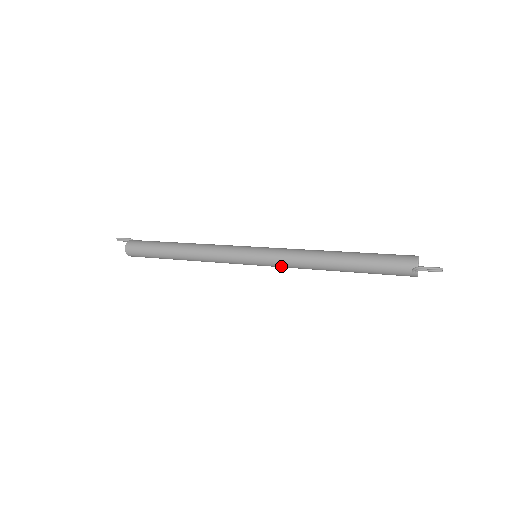
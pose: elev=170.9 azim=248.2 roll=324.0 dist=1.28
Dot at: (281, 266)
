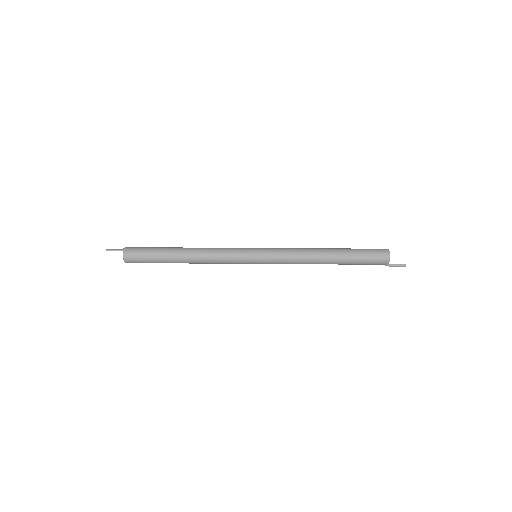
Dot at: occluded
